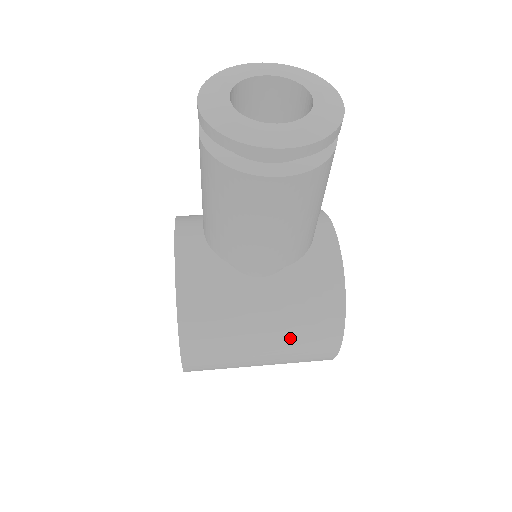
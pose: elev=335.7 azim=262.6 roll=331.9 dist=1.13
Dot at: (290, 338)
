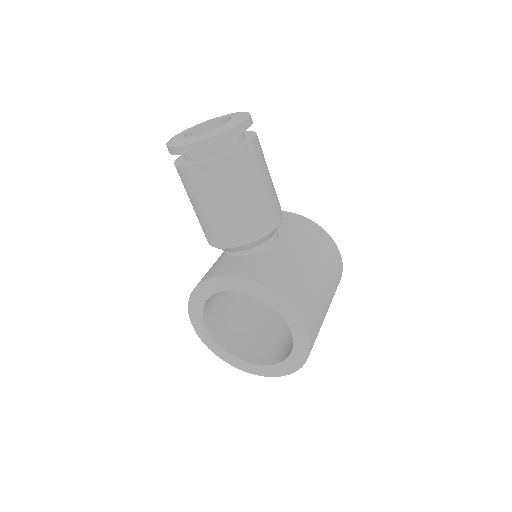
Dot at: (322, 261)
